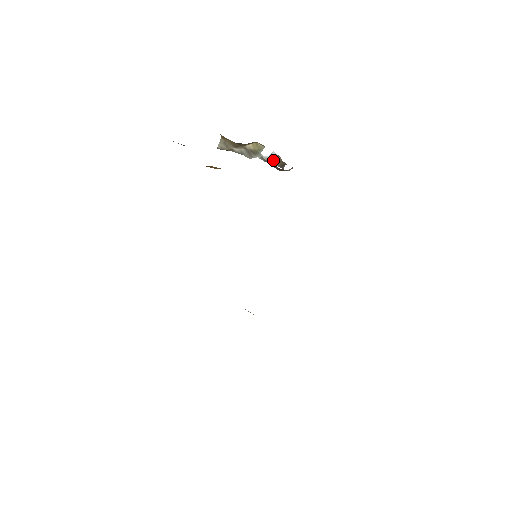
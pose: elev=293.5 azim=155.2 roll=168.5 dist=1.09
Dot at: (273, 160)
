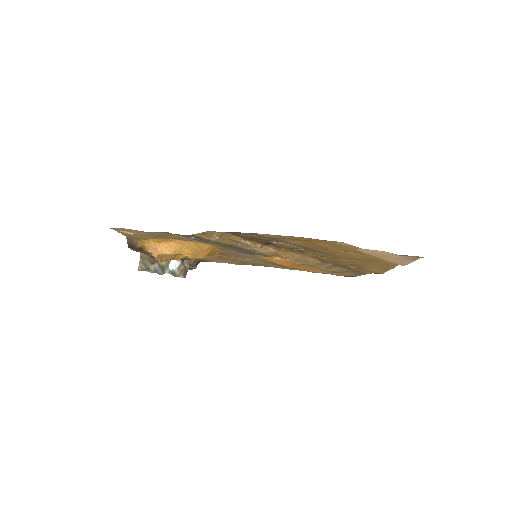
Dot at: (178, 271)
